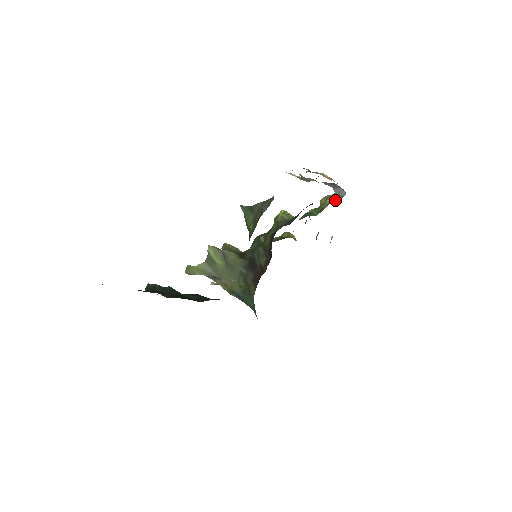
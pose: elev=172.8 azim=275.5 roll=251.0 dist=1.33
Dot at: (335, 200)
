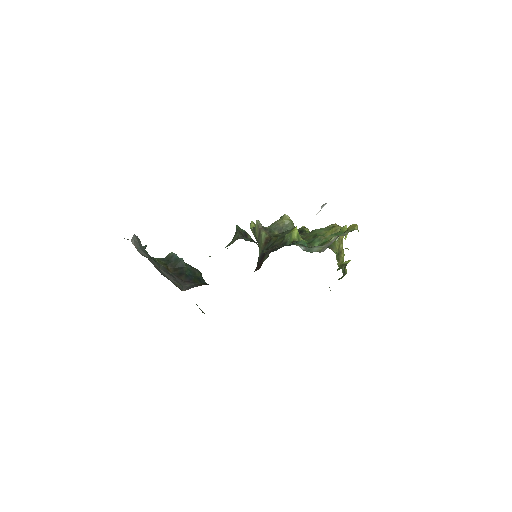
Dot at: (322, 248)
